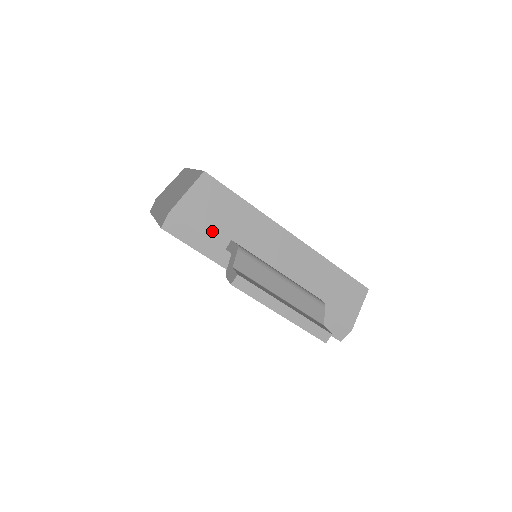
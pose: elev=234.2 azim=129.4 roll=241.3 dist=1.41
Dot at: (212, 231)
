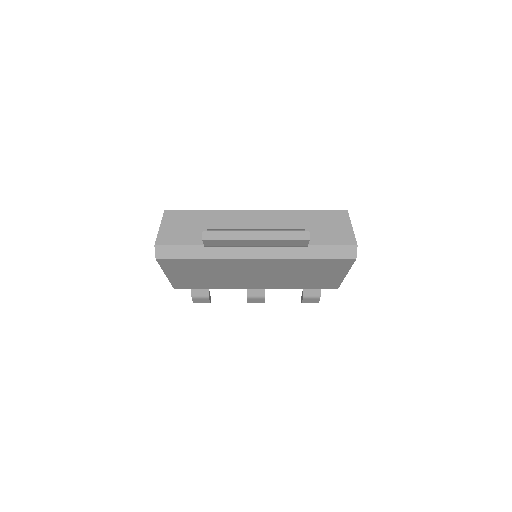
Dot at: (192, 240)
